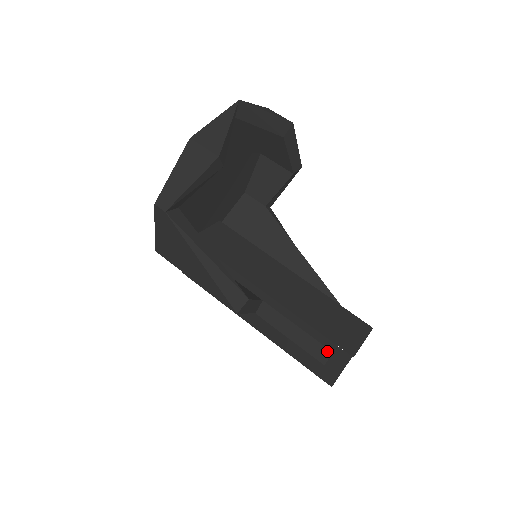
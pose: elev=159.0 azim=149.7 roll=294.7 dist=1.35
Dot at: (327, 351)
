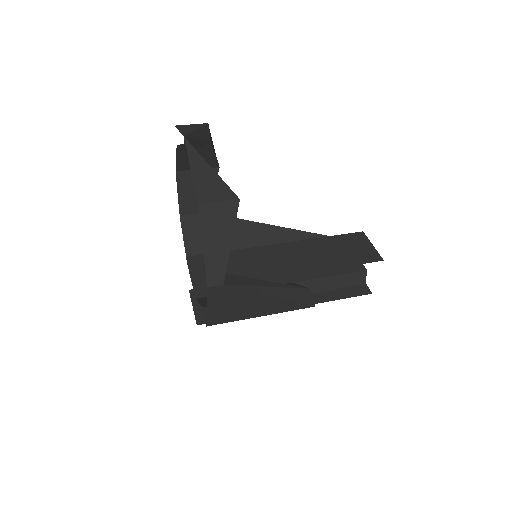
Dot at: (362, 273)
